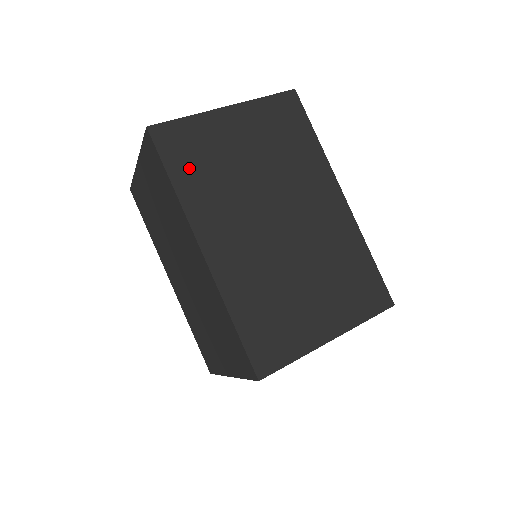
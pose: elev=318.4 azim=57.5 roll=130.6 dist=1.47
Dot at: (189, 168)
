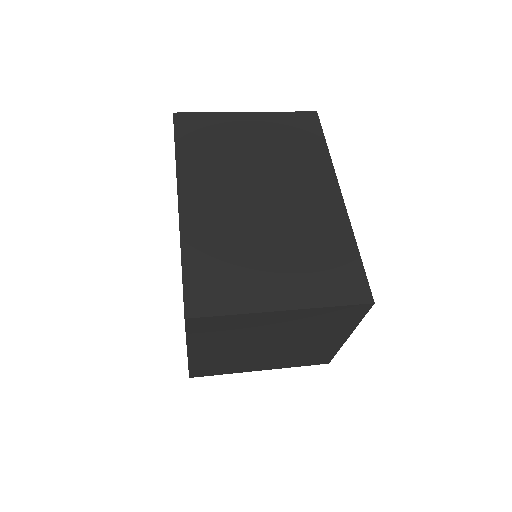
Dot at: (195, 143)
